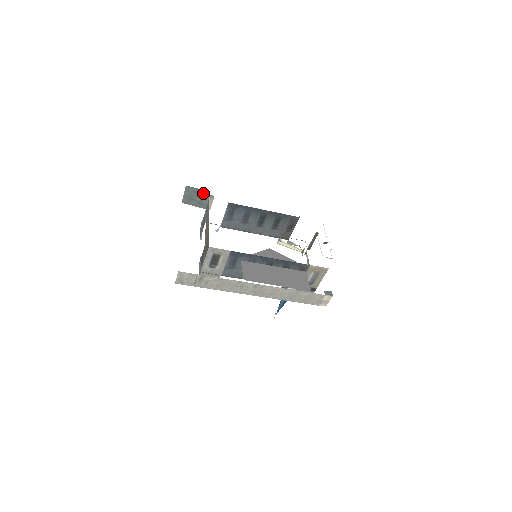
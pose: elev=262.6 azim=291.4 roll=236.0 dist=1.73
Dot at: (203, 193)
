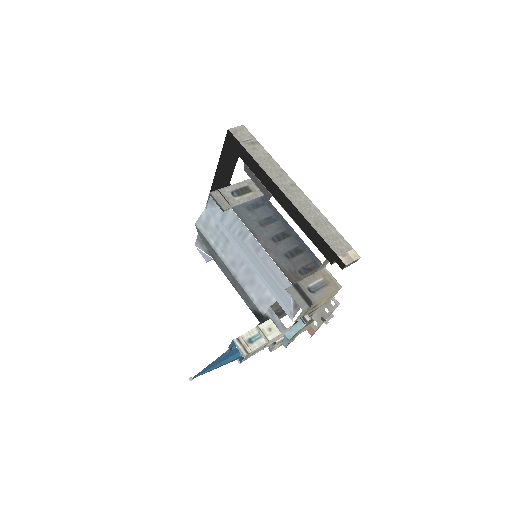
Dot at: occluded
